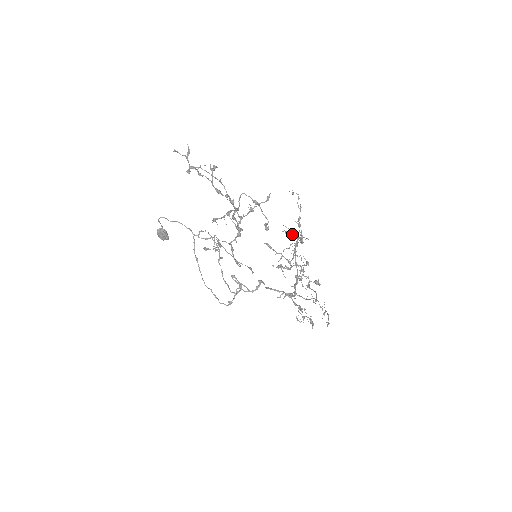
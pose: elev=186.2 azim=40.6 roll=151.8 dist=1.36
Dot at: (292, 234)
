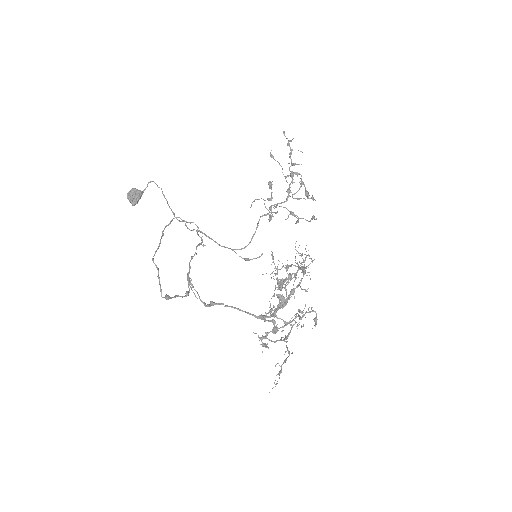
Dot at: occluded
